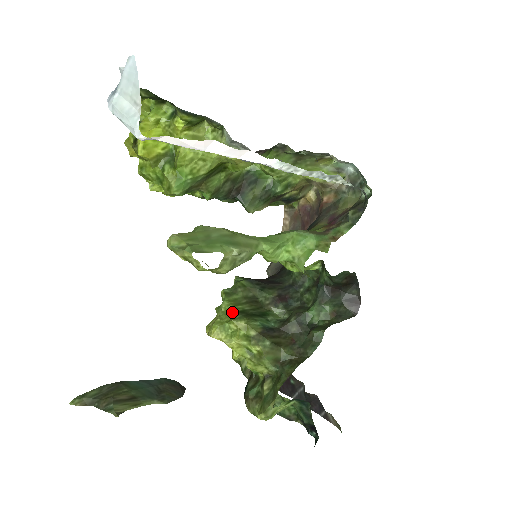
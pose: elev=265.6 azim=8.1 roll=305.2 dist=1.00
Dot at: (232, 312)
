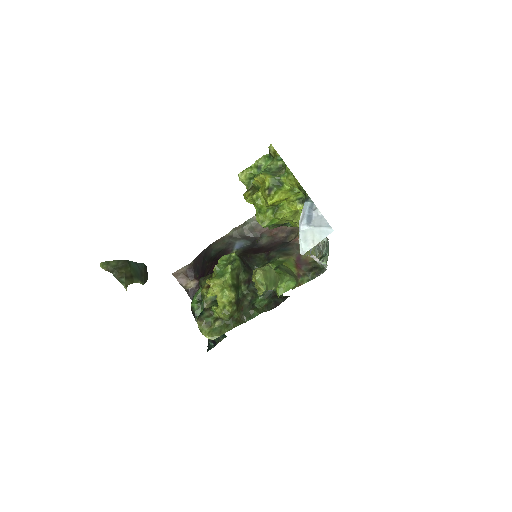
Dot at: (230, 283)
